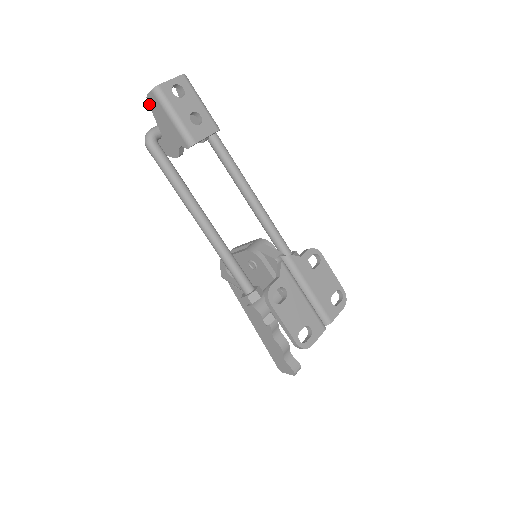
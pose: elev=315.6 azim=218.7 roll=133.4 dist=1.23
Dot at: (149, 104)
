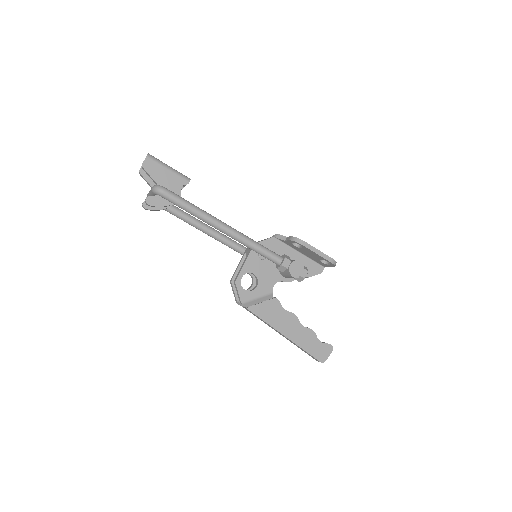
Dot at: (145, 169)
